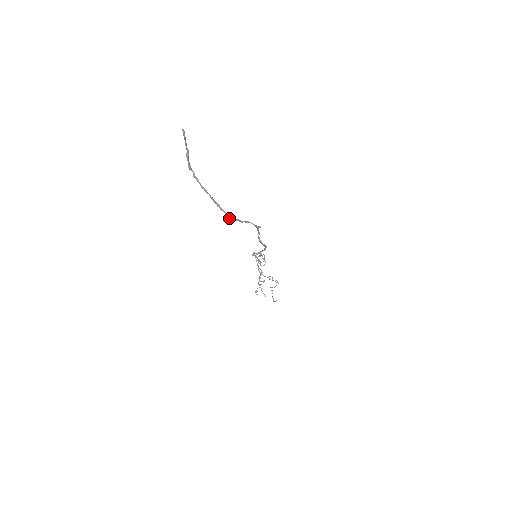
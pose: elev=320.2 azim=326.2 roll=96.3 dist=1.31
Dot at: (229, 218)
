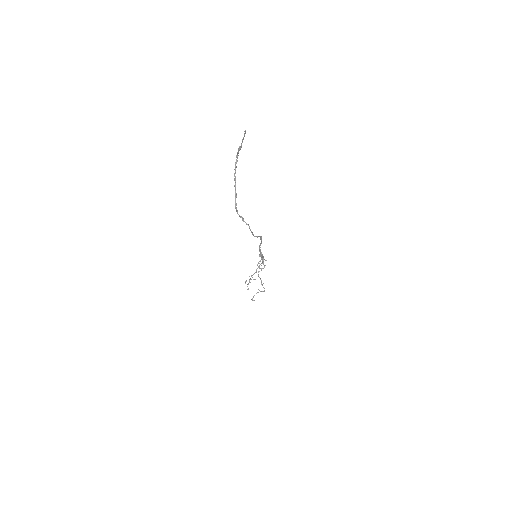
Dot at: (236, 210)
